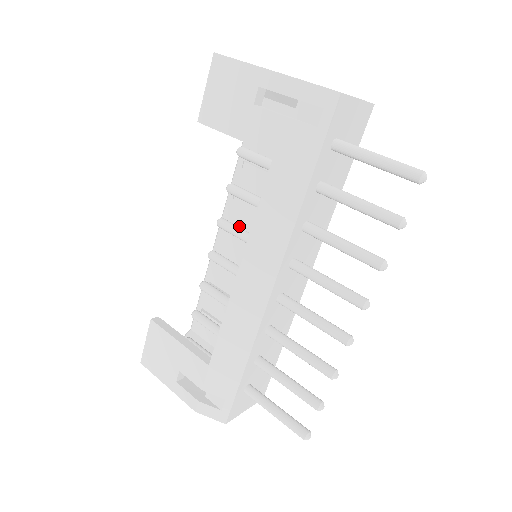
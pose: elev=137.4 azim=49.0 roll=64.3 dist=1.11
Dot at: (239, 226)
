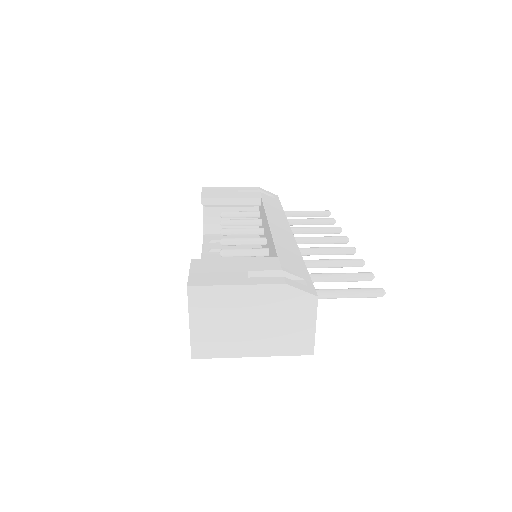
Dot at: occluded
